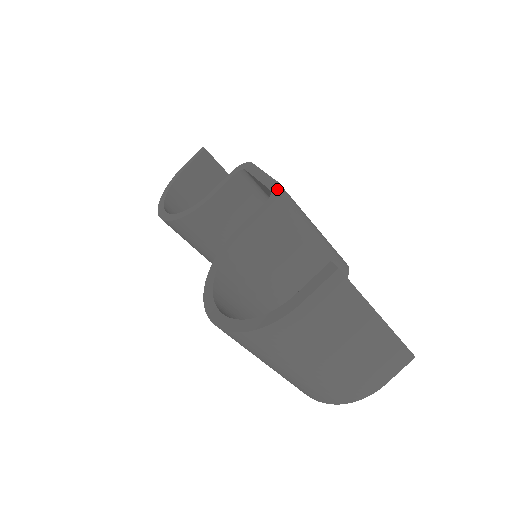
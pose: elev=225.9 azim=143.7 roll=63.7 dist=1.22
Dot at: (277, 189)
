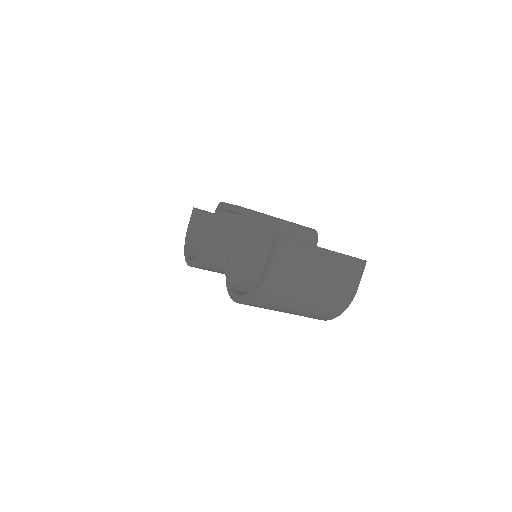
Dot at: (239, 210)
